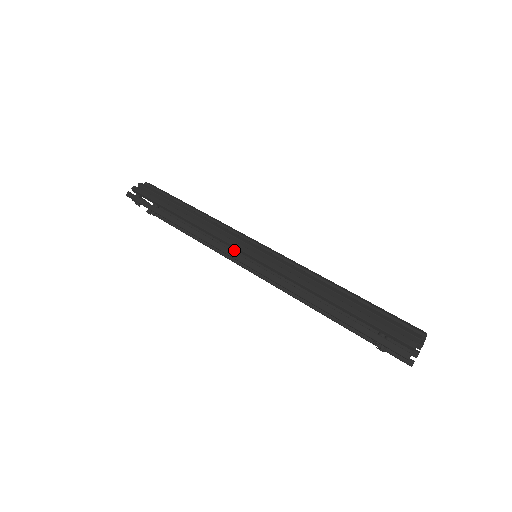
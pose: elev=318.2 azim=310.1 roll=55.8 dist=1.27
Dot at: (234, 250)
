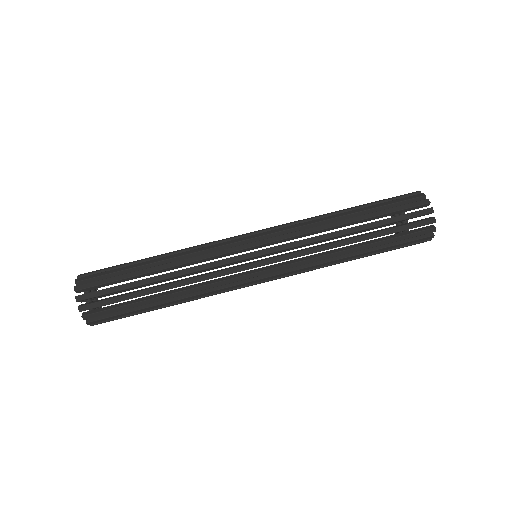
Dot at: occluded
